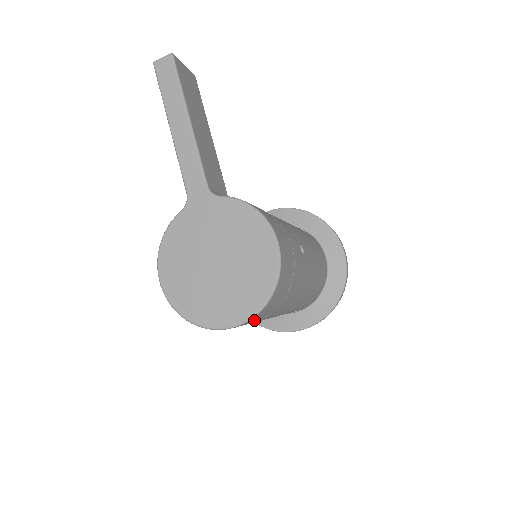
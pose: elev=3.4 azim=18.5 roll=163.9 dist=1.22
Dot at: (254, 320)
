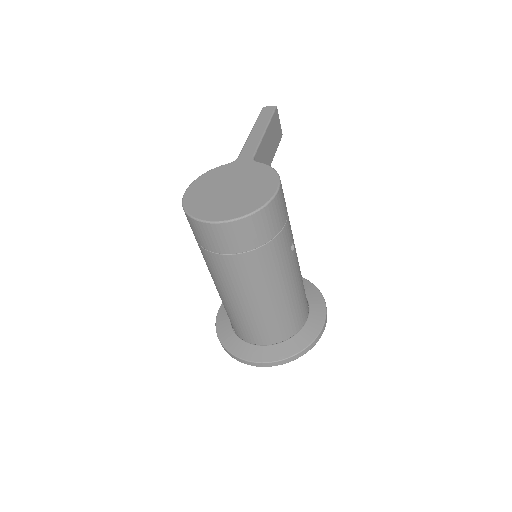
Dot at: (231, 236)
